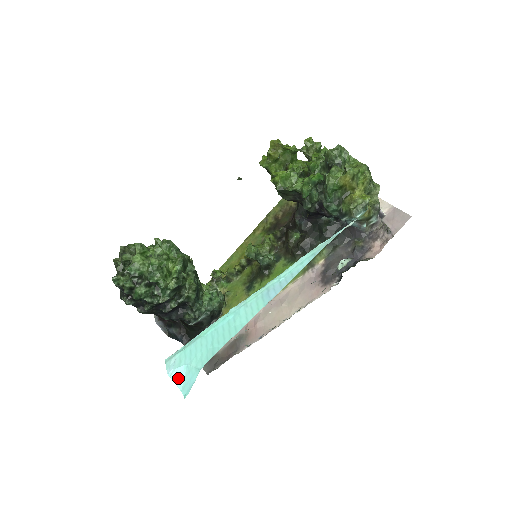
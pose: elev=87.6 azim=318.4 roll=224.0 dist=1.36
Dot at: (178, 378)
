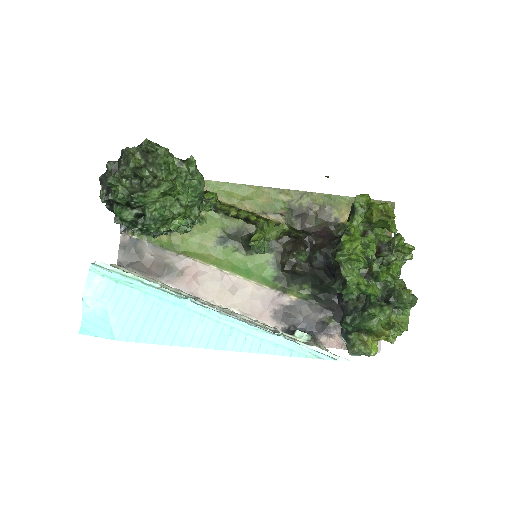
Dot at: (89, 308)
